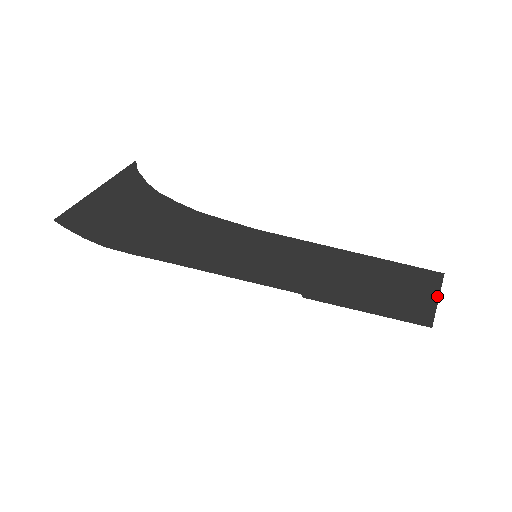
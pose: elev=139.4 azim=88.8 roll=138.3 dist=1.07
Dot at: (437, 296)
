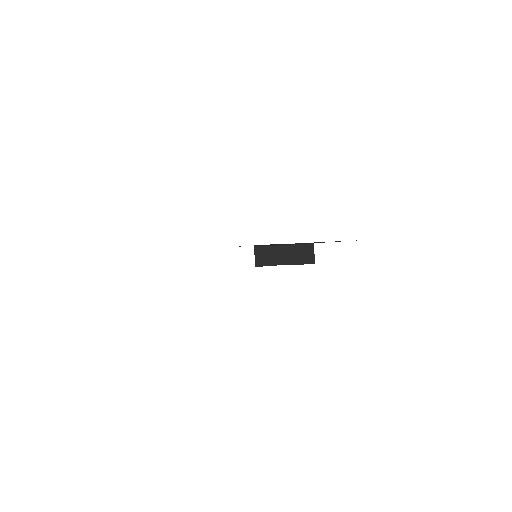
Dot at: occluded
